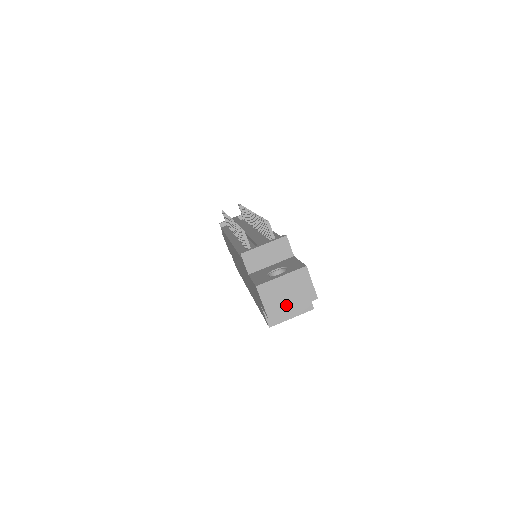
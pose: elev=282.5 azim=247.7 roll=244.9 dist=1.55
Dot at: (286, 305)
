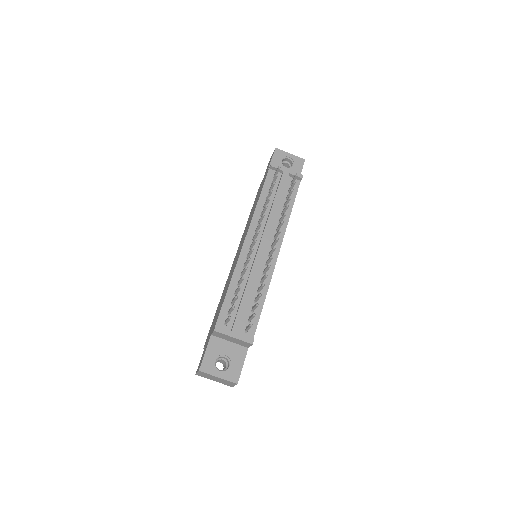
Dot at: (211, 379)
